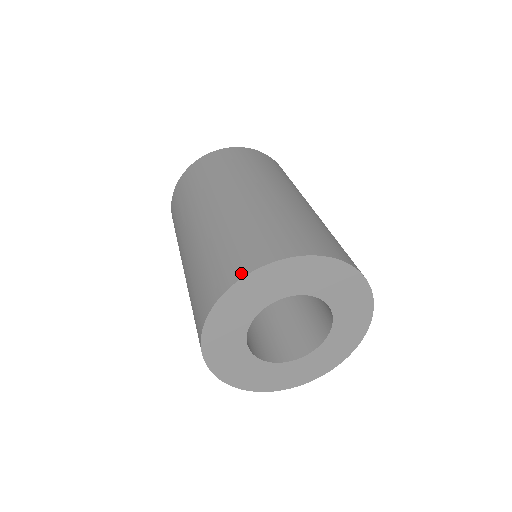
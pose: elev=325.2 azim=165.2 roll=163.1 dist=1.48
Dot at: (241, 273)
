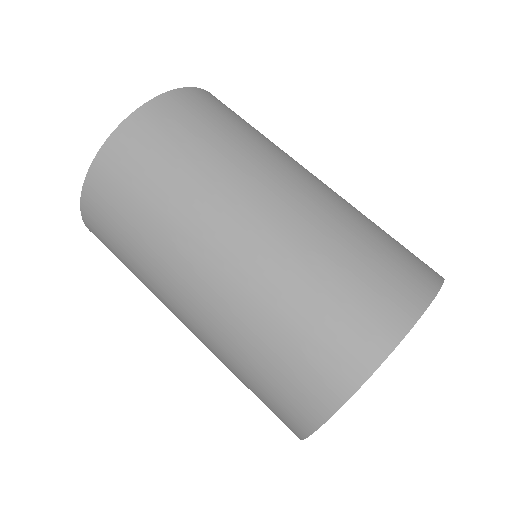
Dot at: (300, 433)
